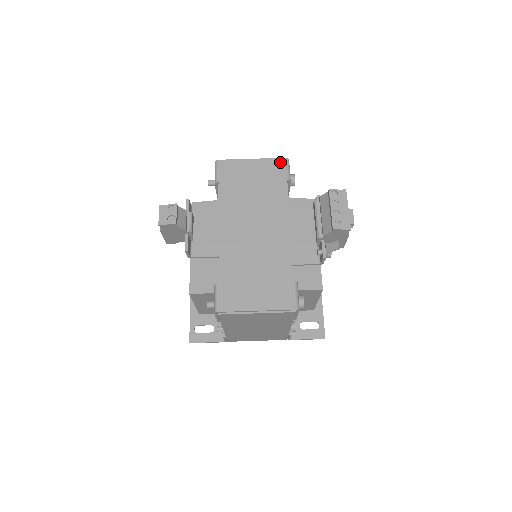
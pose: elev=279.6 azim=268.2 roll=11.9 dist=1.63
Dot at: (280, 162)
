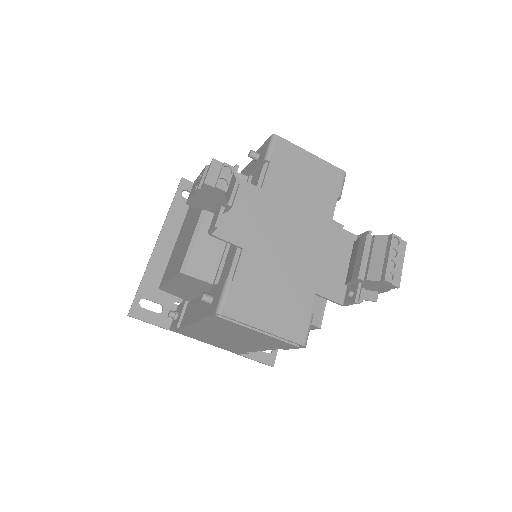
Dot at: (338, 173)
